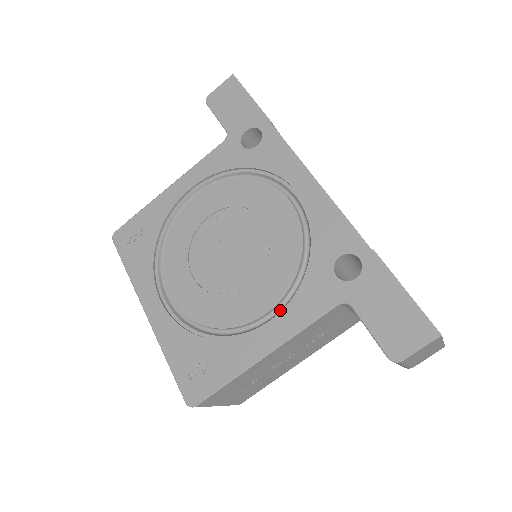
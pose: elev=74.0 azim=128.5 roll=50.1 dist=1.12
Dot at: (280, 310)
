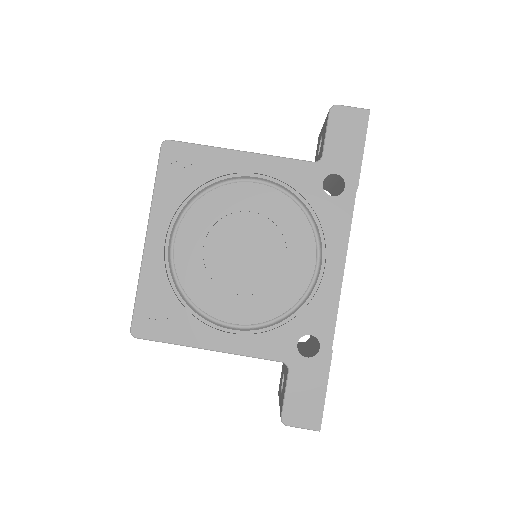
Dot at: (244, 328)
